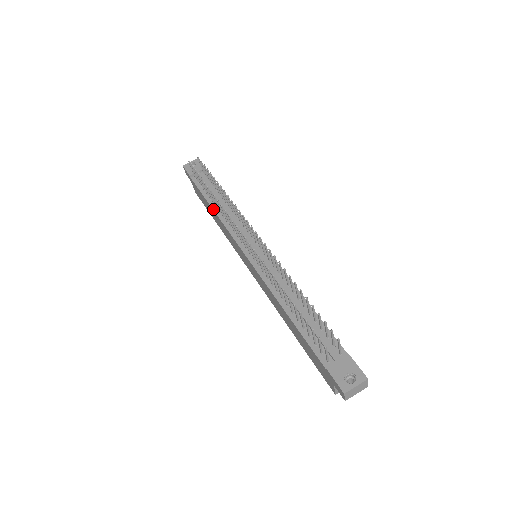
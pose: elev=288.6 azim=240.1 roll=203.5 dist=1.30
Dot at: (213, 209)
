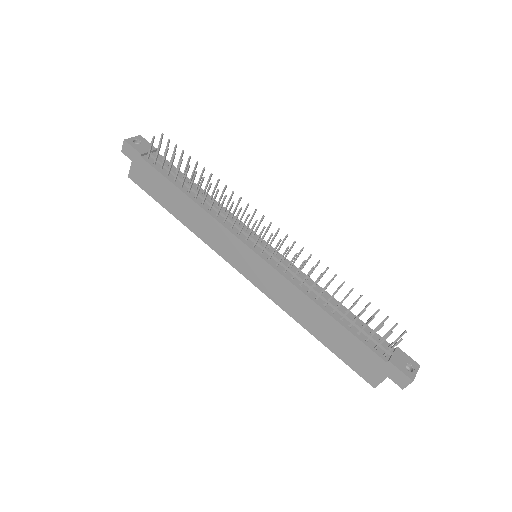
Dot at: (192, 199)
